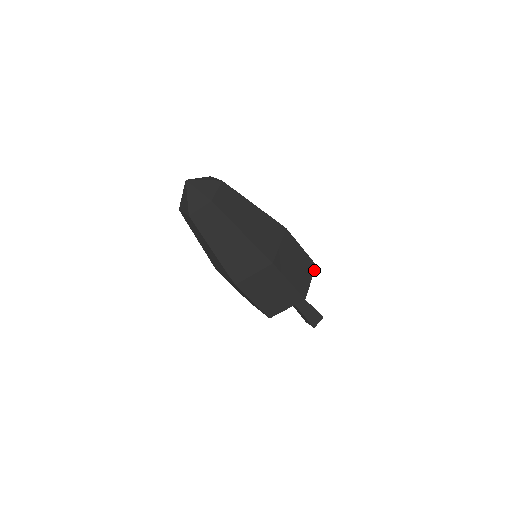
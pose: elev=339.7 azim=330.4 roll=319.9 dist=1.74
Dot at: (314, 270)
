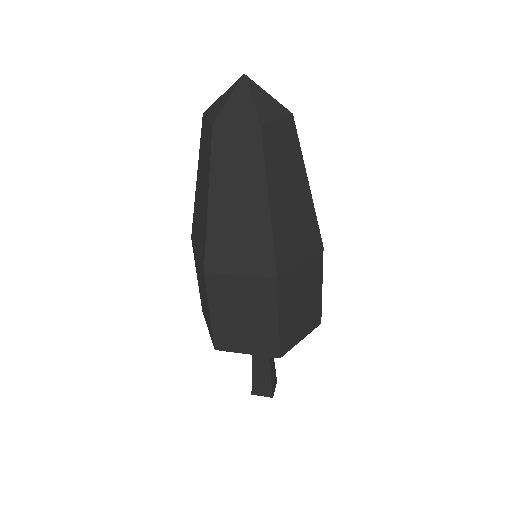
Dot at: occluded
